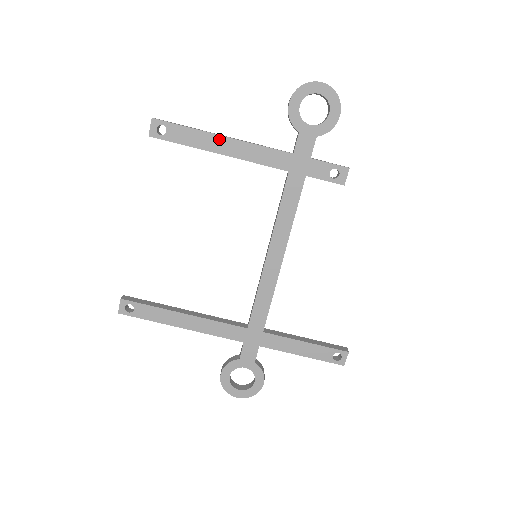
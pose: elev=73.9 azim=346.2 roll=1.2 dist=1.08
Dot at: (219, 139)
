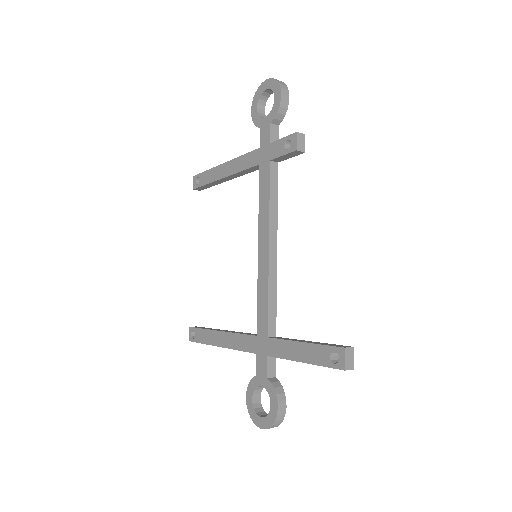
Dot at: (221, 167)
